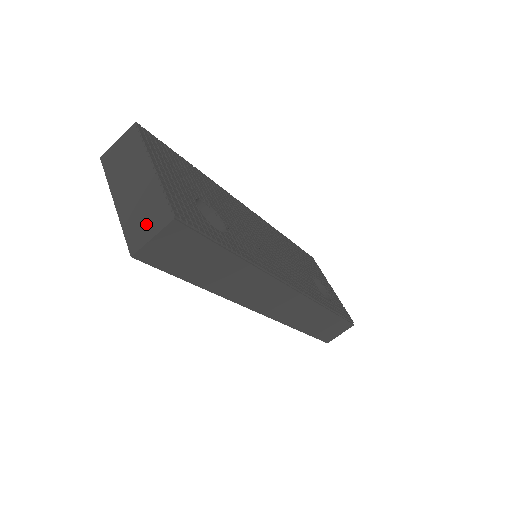
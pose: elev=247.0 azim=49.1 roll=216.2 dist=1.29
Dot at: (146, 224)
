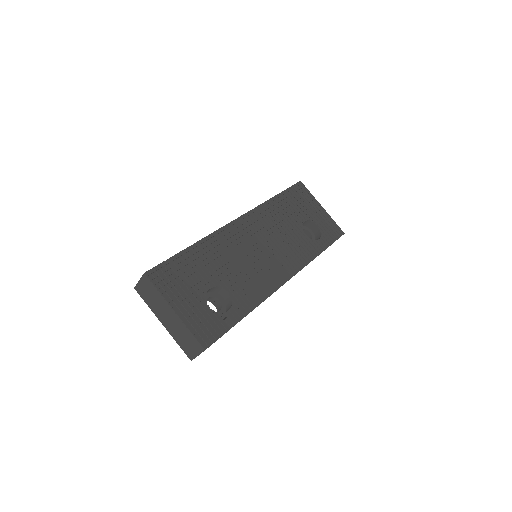
Dot at: (190, 347)
